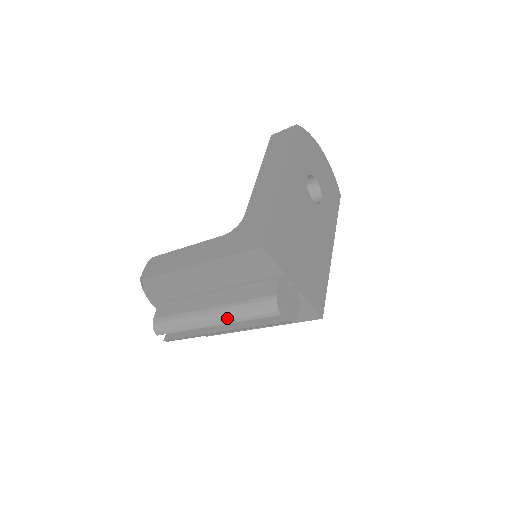
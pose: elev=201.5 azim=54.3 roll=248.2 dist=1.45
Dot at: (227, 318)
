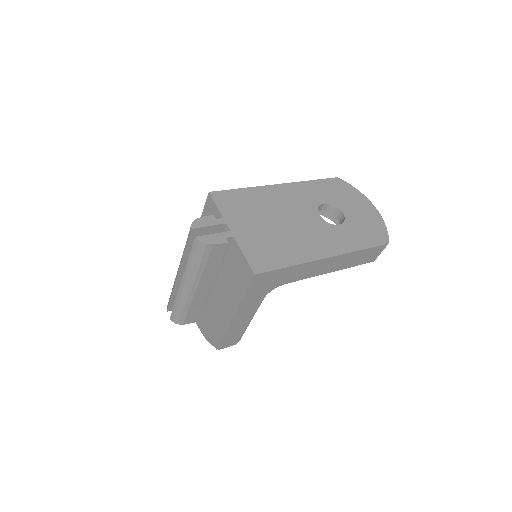
Dot at: (181, 259)
